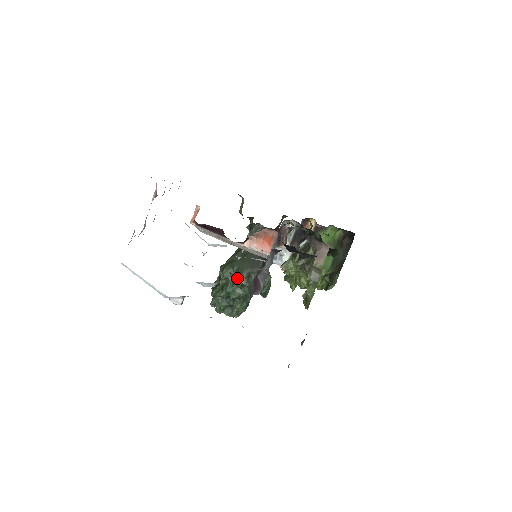
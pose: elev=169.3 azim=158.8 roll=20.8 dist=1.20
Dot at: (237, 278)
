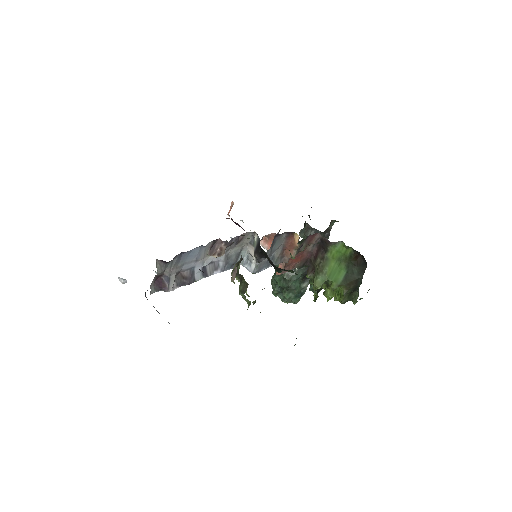
Dot at: occluded
